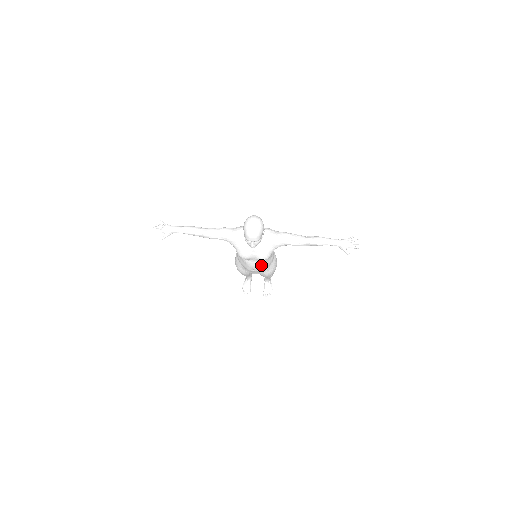
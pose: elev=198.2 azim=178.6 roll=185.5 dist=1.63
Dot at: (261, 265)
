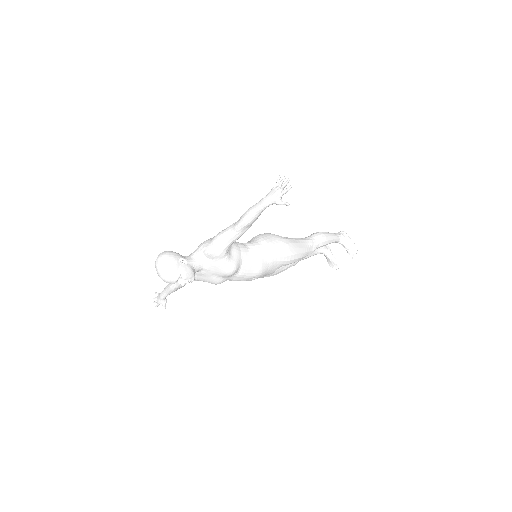
Dot at: (247, 273)
